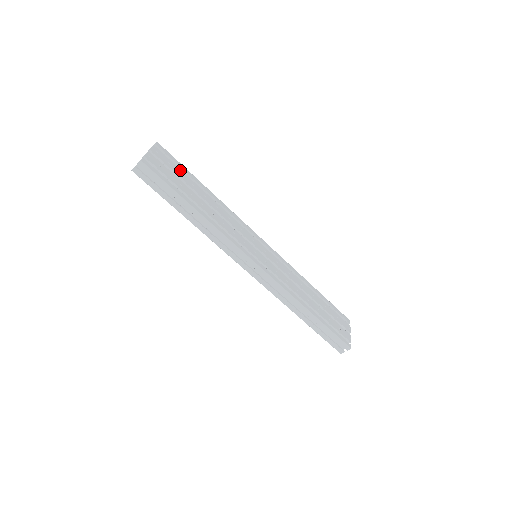
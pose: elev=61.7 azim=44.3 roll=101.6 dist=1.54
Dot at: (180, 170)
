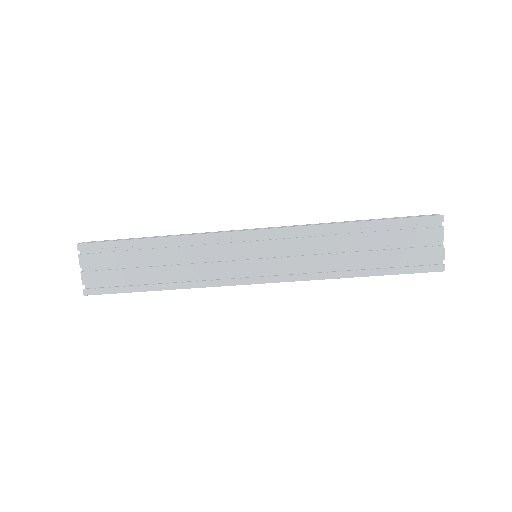
Dot at: (116, 253)
